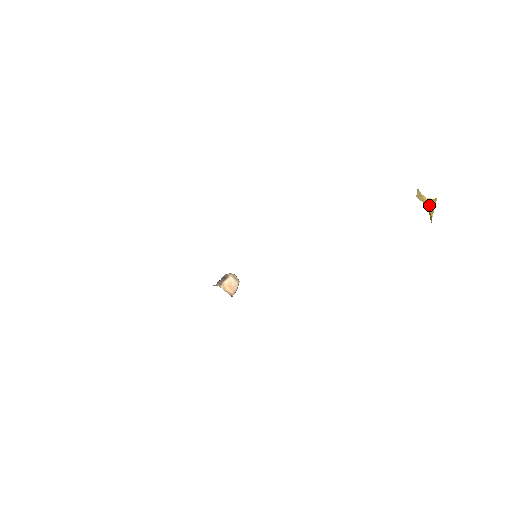
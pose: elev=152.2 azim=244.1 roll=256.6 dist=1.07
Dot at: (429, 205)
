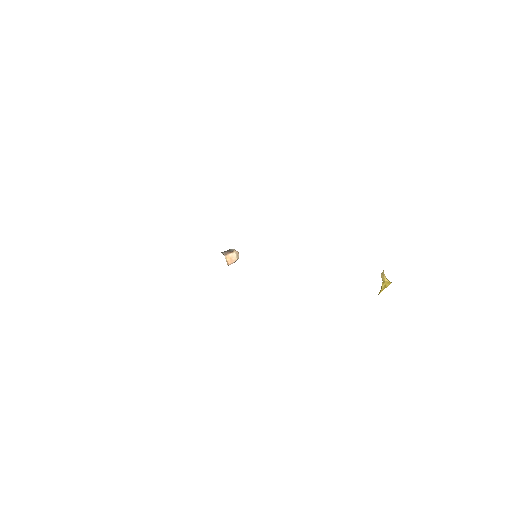
Dot at: (384, 284)
